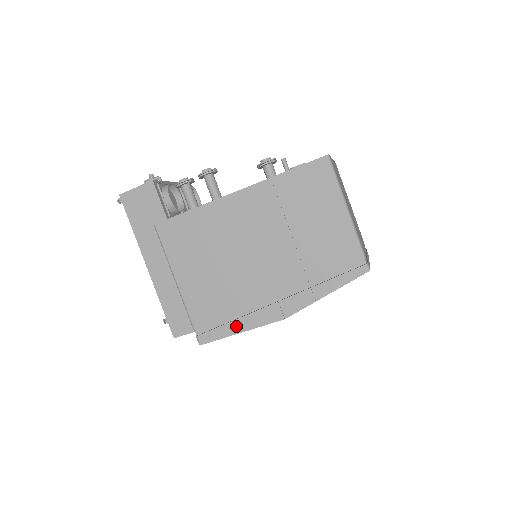
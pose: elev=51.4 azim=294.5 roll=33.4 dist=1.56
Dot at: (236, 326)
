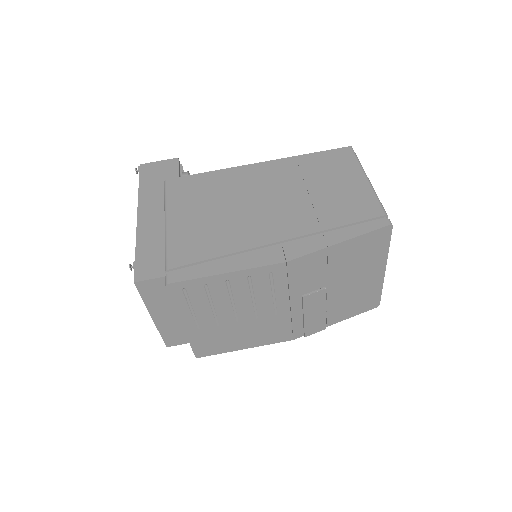
Dot at: (222, 266)
